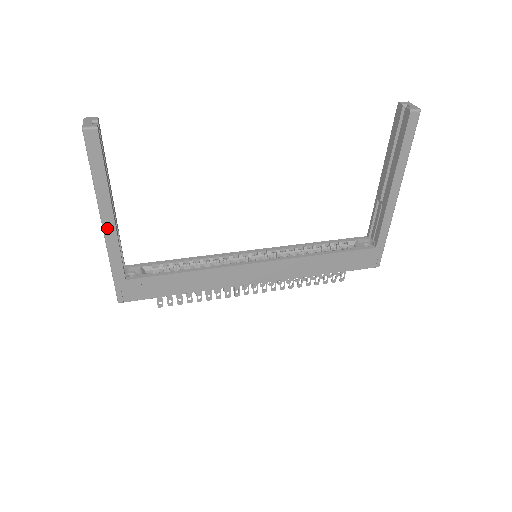
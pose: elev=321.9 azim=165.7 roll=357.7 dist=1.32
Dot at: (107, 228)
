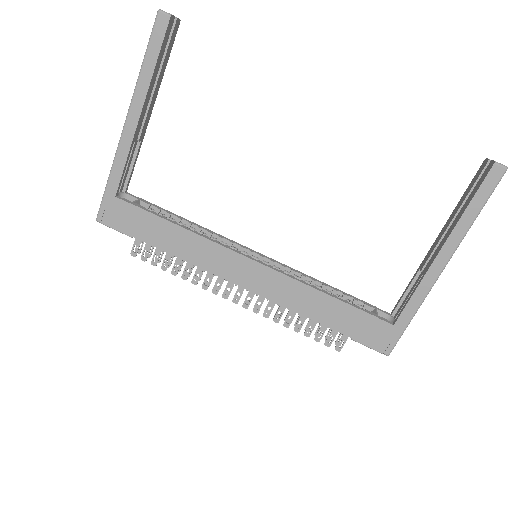
Dot at: (128, 126)
